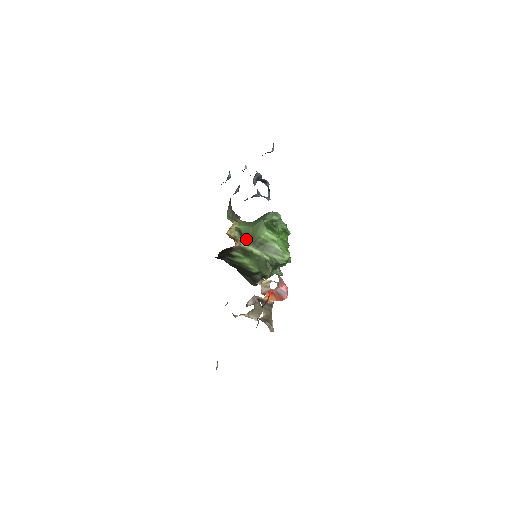
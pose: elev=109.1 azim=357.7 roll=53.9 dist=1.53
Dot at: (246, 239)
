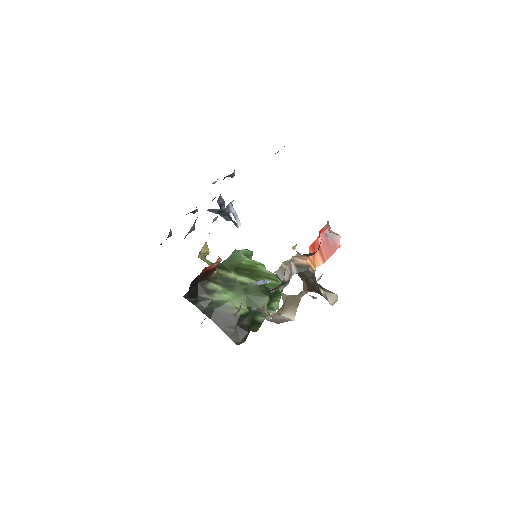
Dot at: (222, 268)
